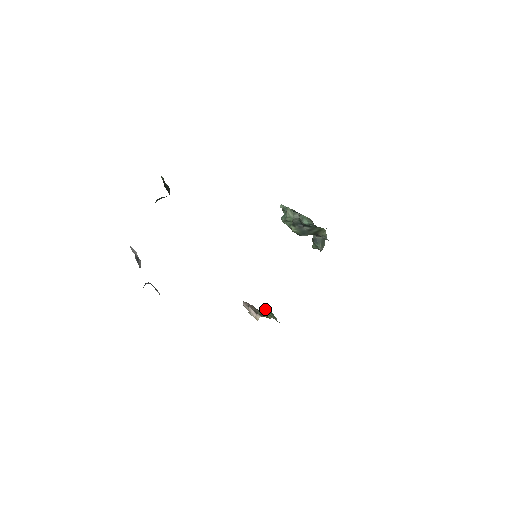
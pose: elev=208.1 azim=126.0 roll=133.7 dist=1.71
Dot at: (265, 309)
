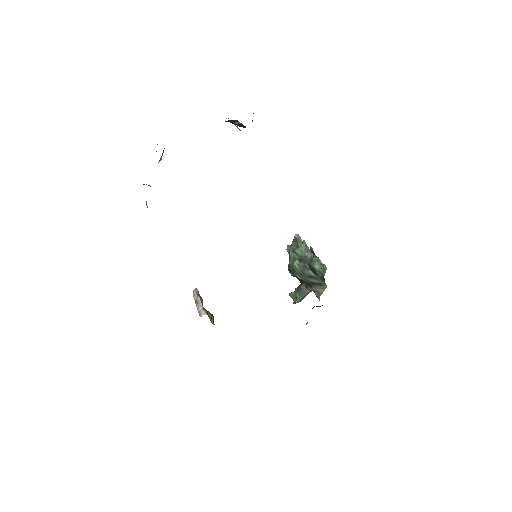
Dot at: occluded
